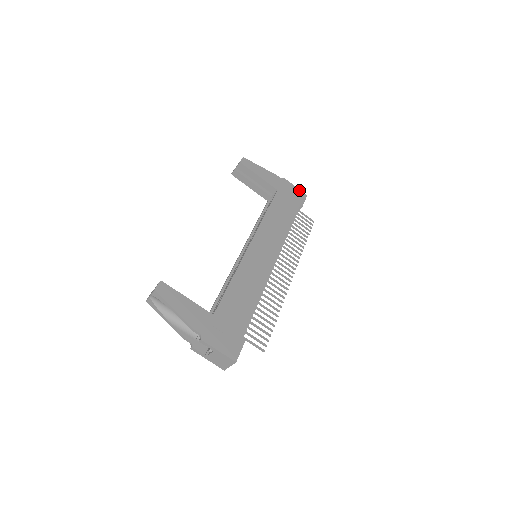
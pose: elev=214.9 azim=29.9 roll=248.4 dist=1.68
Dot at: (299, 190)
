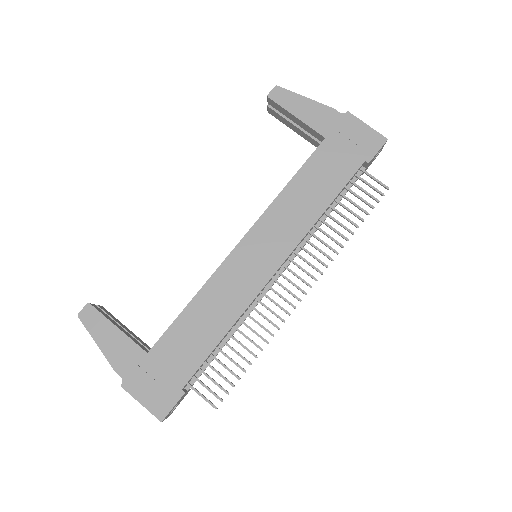
Dot at: (373, 131)
